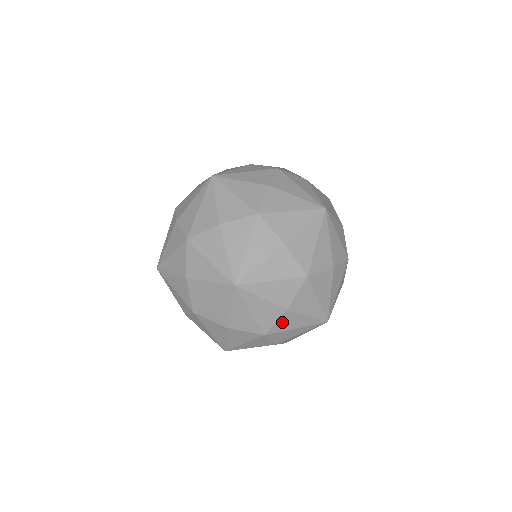
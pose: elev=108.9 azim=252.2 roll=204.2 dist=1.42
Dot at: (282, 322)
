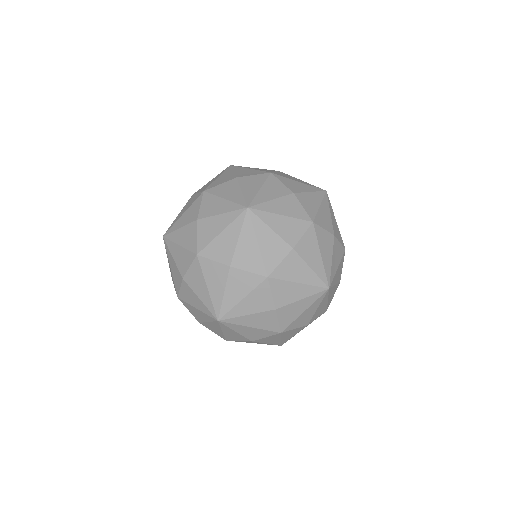
Dot at: (286, 265)
